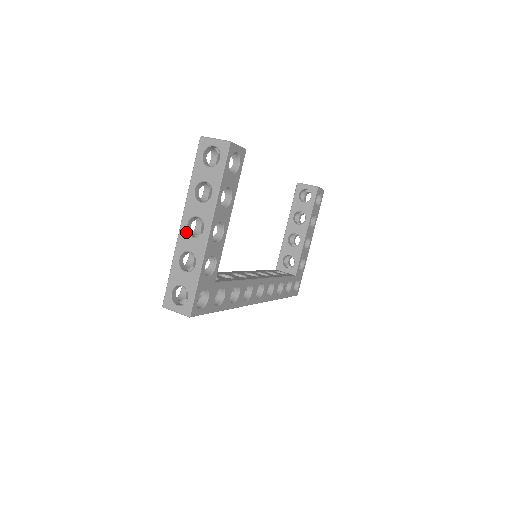
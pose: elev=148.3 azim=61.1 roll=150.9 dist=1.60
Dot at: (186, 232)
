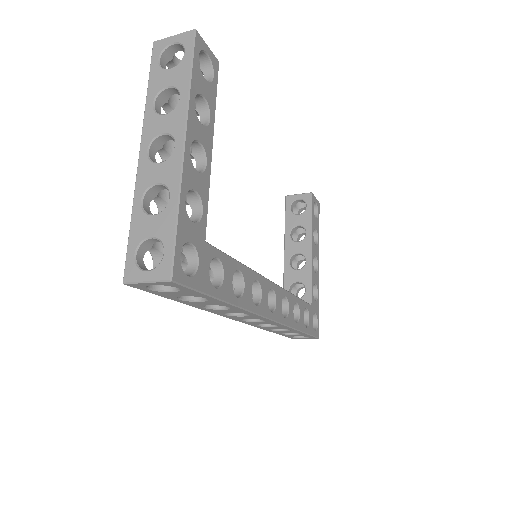
Dot at: (148, 160)
